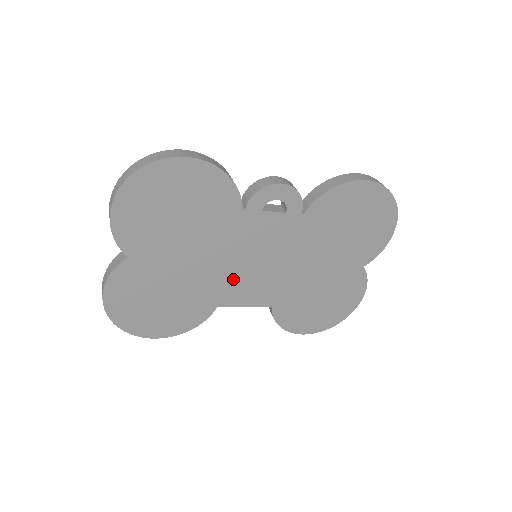
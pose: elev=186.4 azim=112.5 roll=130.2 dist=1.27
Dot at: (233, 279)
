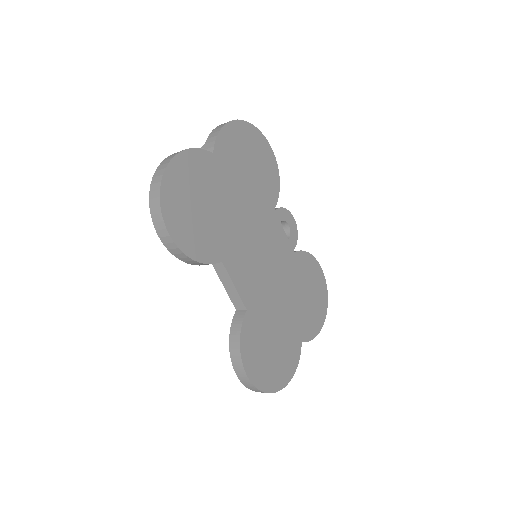
Dot at: (244, 250)
